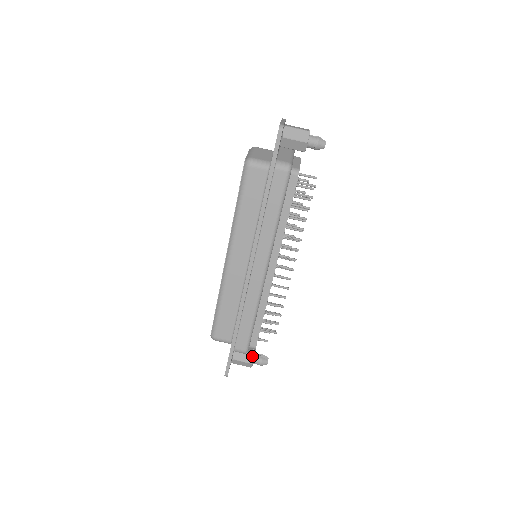
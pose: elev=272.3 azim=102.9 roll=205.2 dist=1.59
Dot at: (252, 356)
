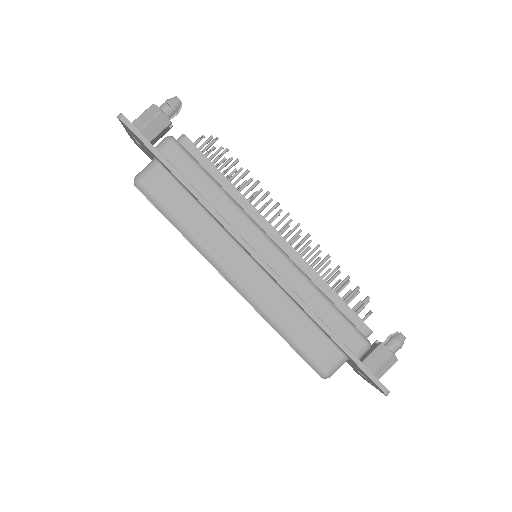
Dot at: (382, 347)
